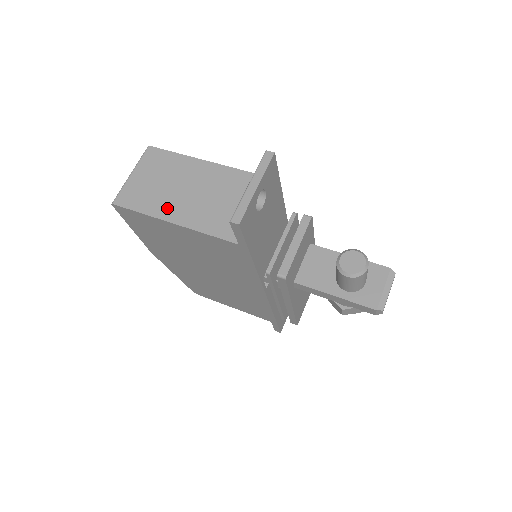
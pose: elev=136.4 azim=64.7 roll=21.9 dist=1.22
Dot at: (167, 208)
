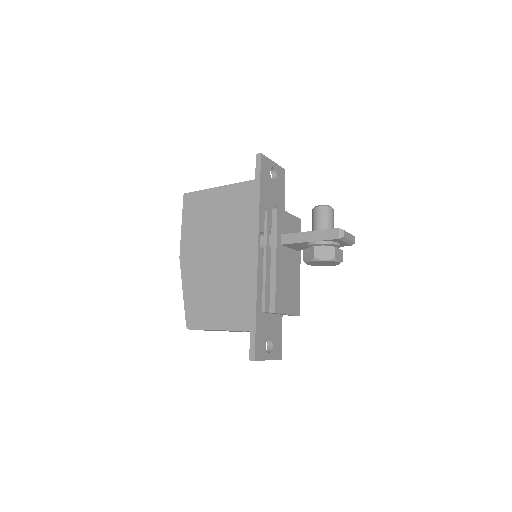
Dot at: occluded
